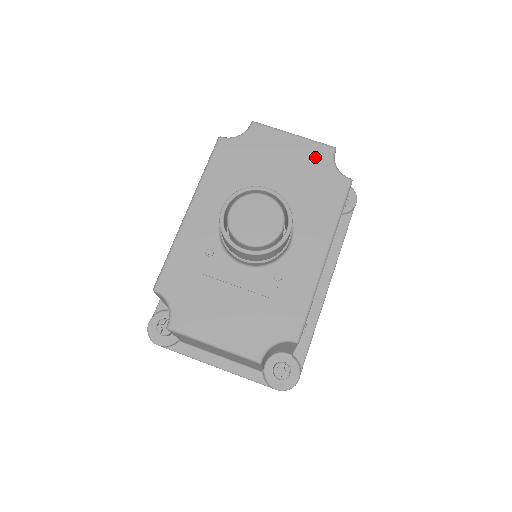
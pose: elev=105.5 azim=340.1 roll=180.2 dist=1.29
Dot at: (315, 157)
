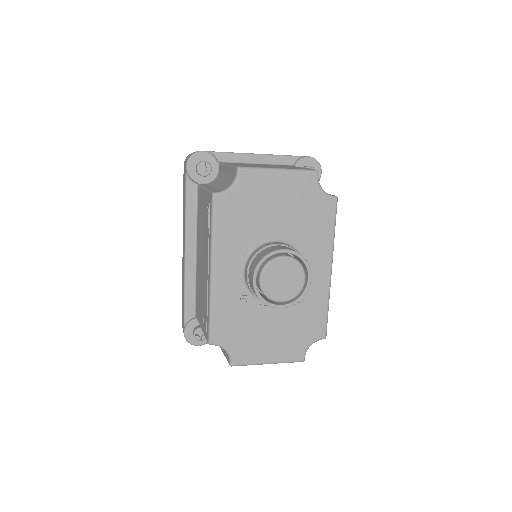
Dot at: (303, 187)
